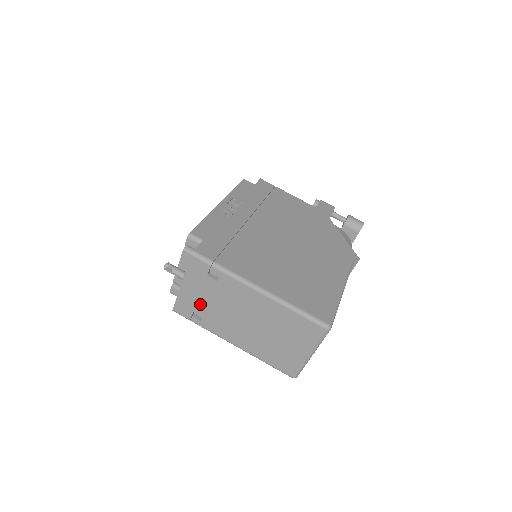
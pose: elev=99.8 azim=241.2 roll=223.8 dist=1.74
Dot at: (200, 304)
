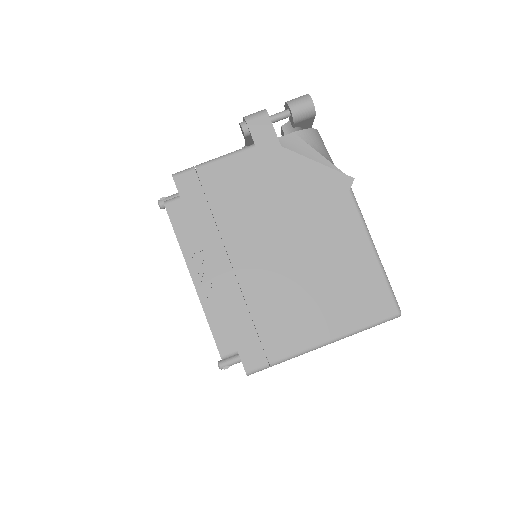
Dot at: occluded
